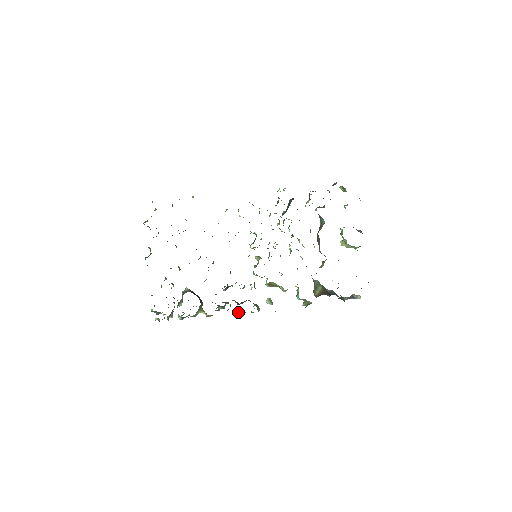
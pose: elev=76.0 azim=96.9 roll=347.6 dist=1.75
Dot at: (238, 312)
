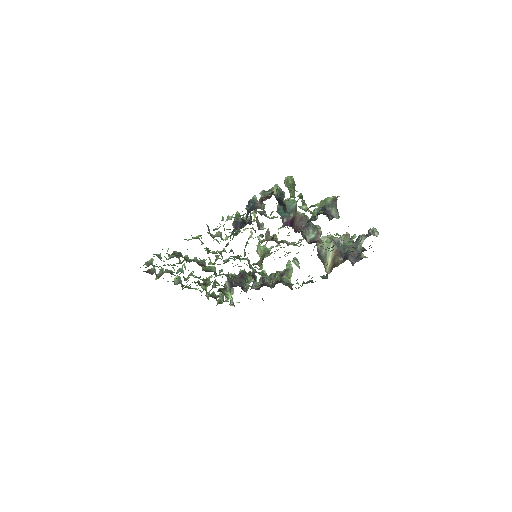
Dot at: occluded
